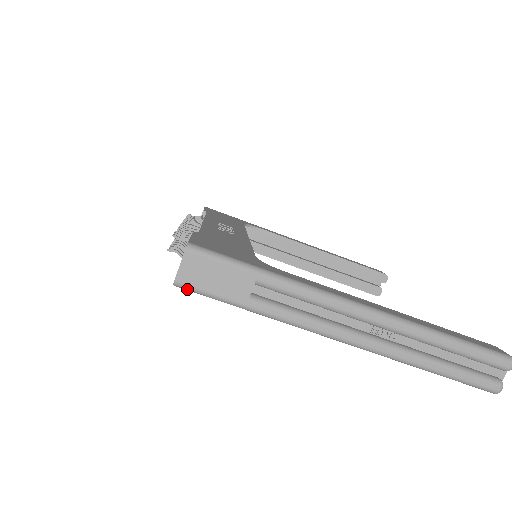
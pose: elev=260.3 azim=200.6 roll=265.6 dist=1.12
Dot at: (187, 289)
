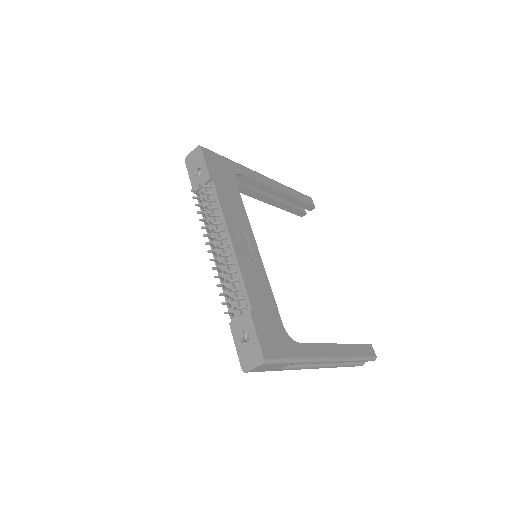
Dot at: (250, 371)
